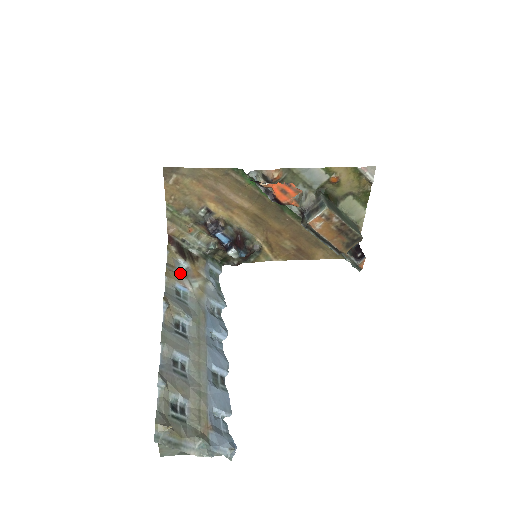
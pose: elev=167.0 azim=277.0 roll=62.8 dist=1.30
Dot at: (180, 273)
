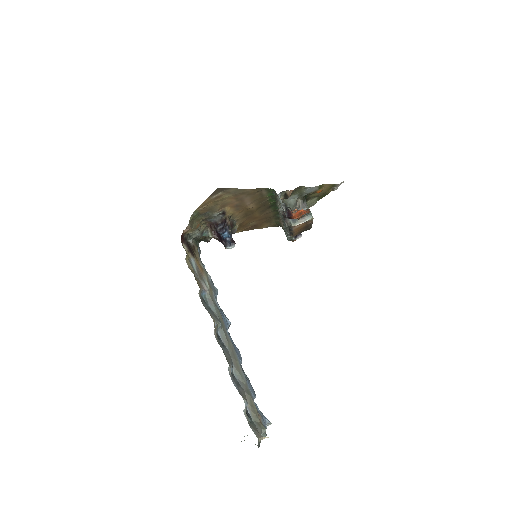
Dot at: (198, 276)
